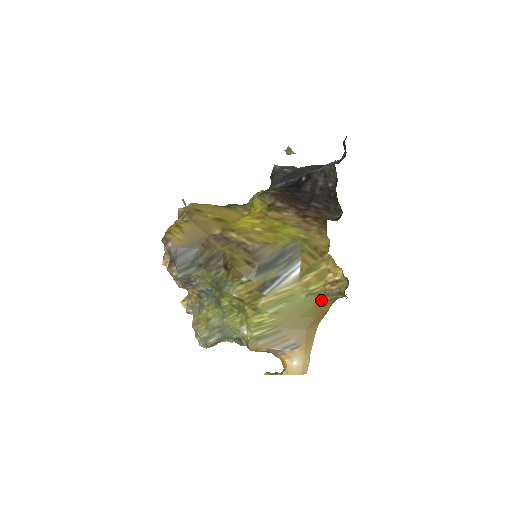
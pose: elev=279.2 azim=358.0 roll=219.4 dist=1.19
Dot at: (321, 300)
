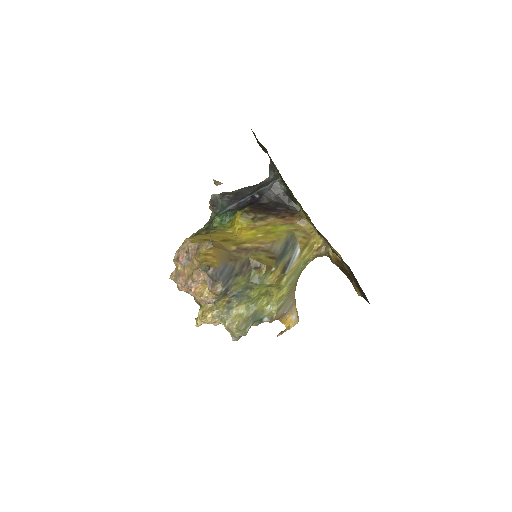
Dot at: (306, 265)
